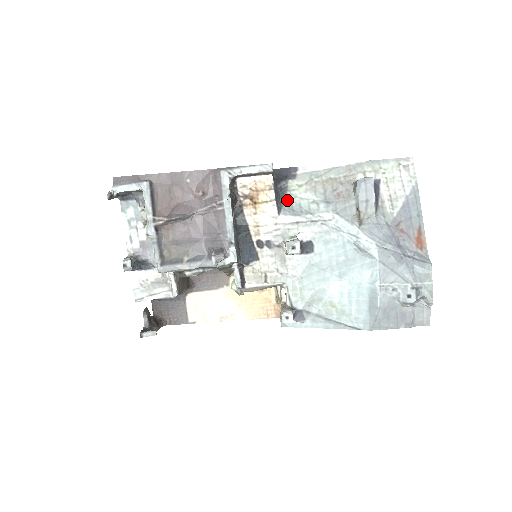
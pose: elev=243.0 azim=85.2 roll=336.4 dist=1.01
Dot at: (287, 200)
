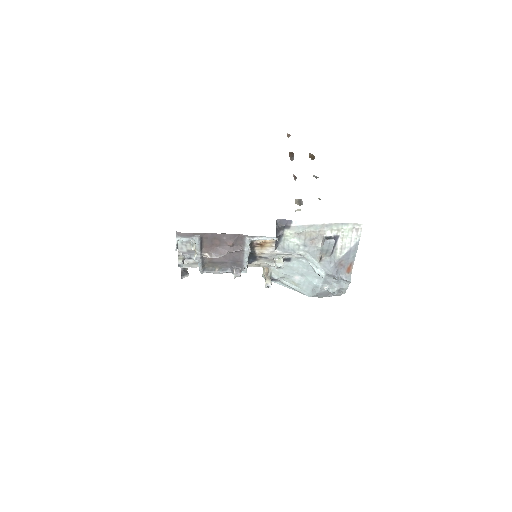
Dot at: (282, 242)
